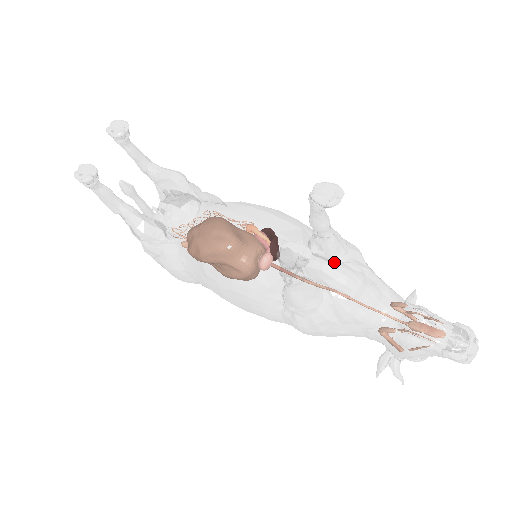
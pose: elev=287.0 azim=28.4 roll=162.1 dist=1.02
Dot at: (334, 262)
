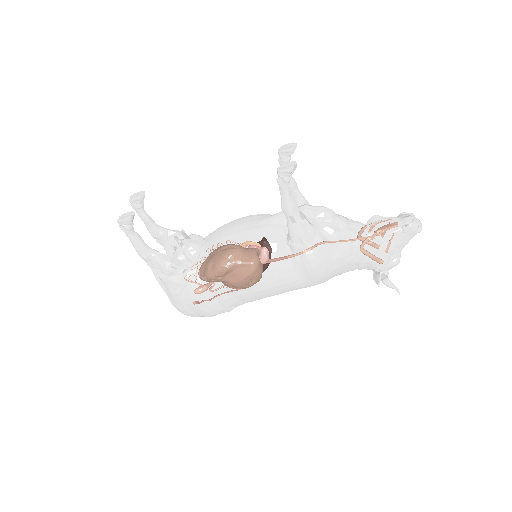
Dot at: (310, 205)
